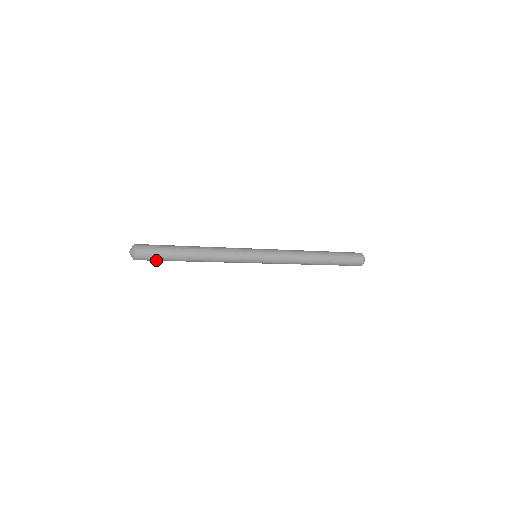
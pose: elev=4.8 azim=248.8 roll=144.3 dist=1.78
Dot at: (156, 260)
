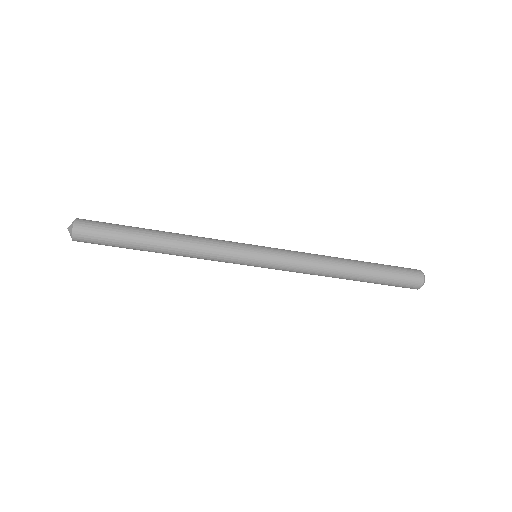
Dot at: (105, 235)
